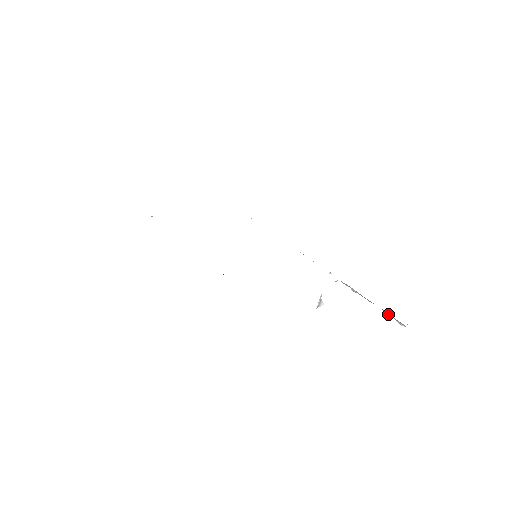
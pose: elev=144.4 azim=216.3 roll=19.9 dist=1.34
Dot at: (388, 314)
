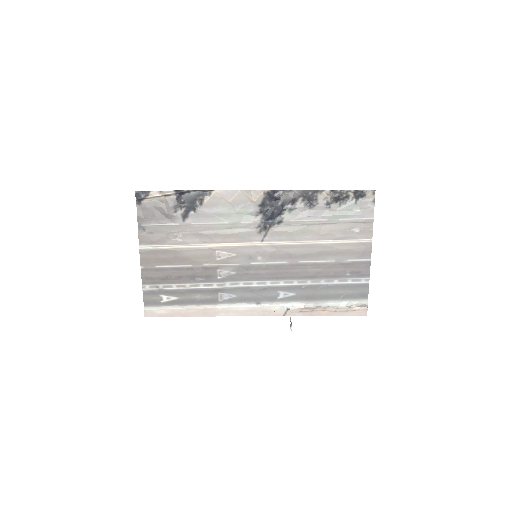
Dot at: (352, 304)
